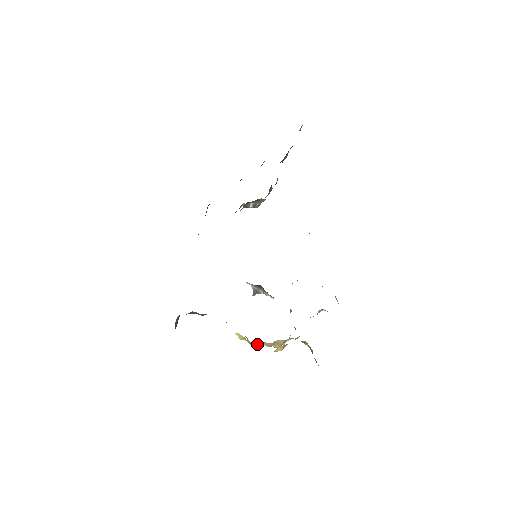
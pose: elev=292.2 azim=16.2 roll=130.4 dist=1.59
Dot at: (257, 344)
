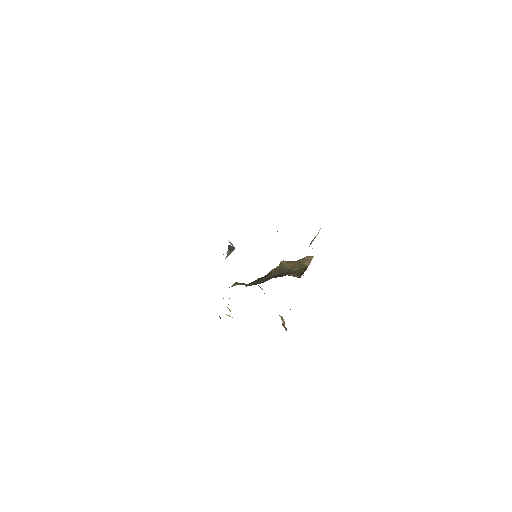
Dot at: occluded
